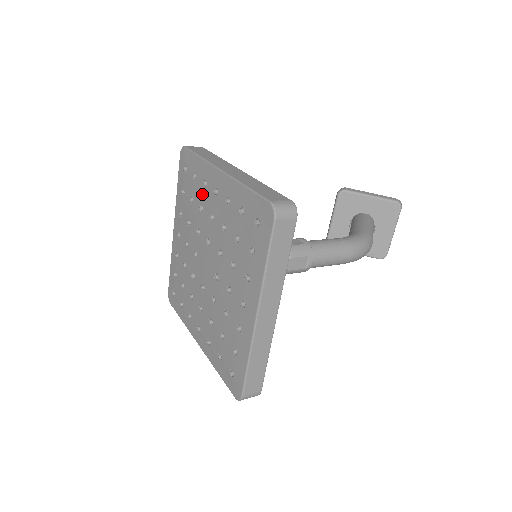
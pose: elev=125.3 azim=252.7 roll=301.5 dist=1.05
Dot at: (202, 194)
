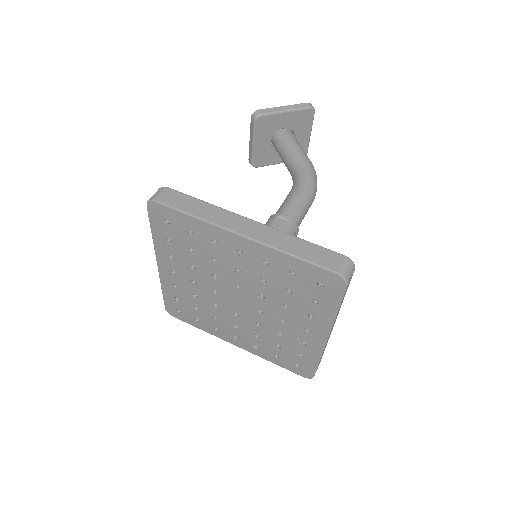
Dot at: (212, 250)
